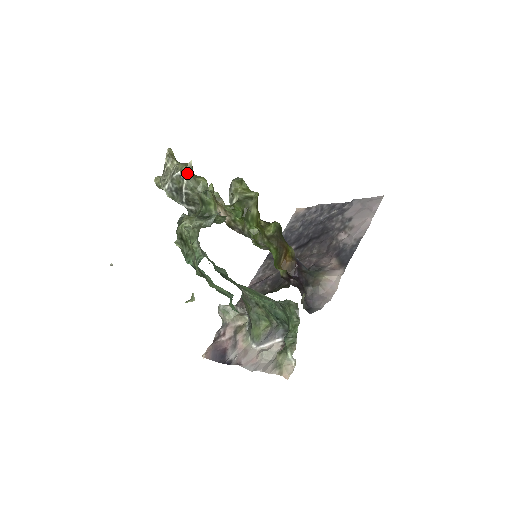
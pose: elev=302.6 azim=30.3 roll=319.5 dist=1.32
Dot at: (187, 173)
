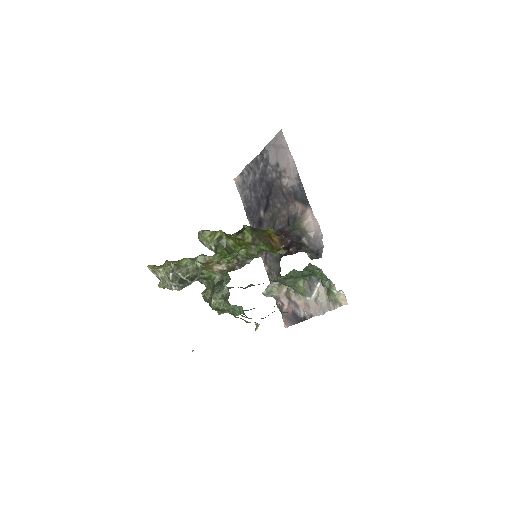
Dot at: (176, 270)
